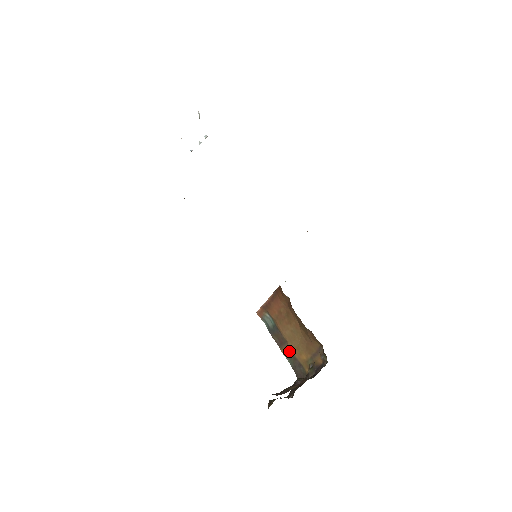
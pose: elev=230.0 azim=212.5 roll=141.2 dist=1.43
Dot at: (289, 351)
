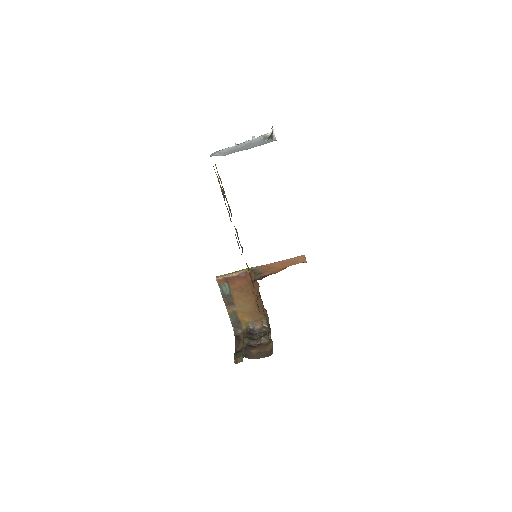
Dot at: (234, 312)
